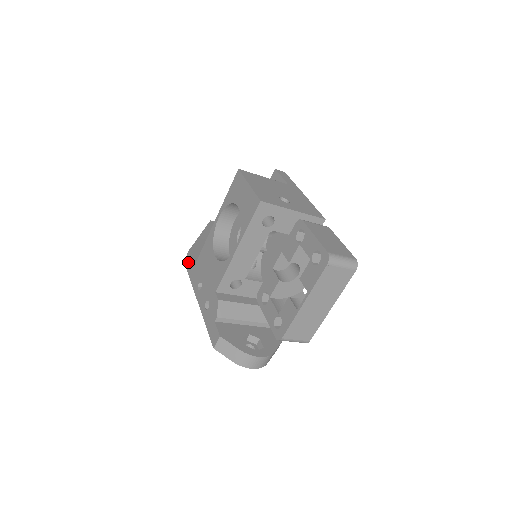
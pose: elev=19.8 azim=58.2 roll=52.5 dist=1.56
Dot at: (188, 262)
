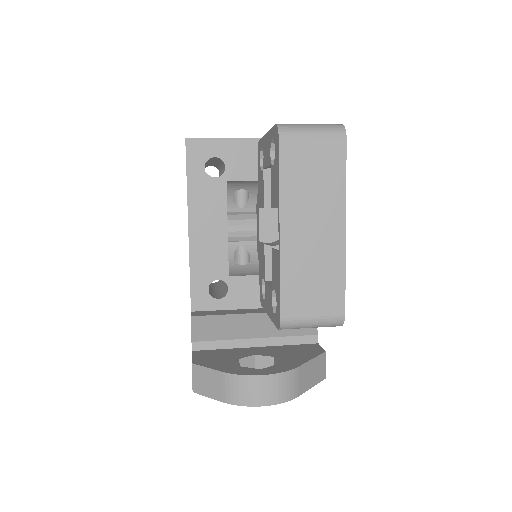
Dot at: occluded
